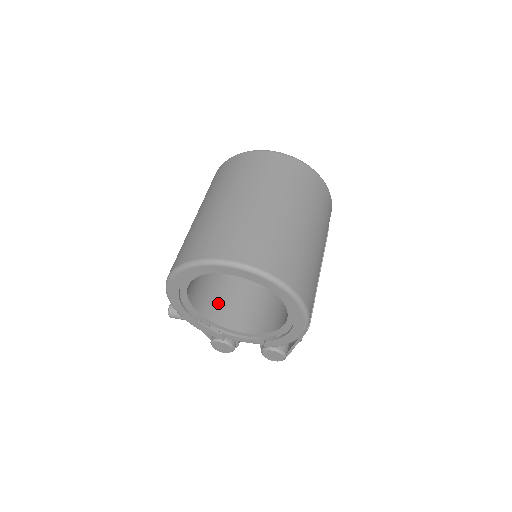
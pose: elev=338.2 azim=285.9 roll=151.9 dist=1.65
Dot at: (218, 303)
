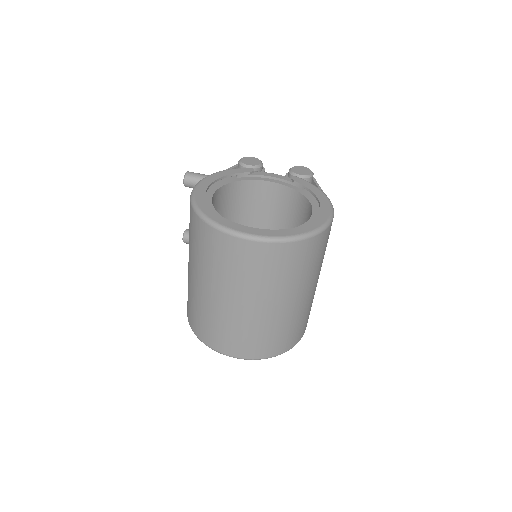
Dot at: occluded
